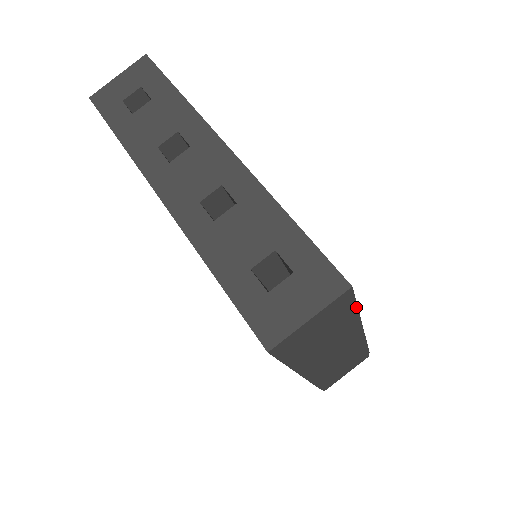
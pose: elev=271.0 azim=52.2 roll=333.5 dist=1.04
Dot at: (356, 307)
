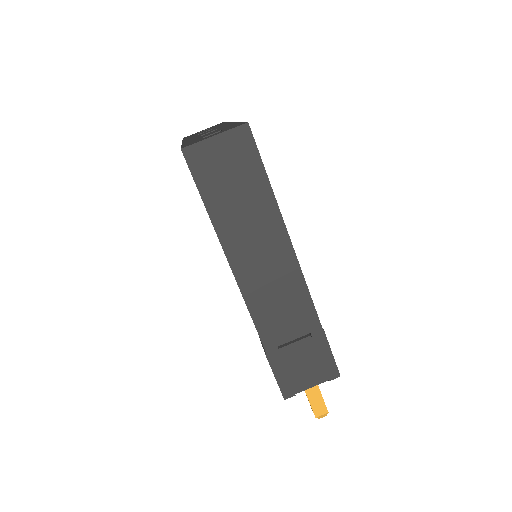
Dot at: (264, 170)
